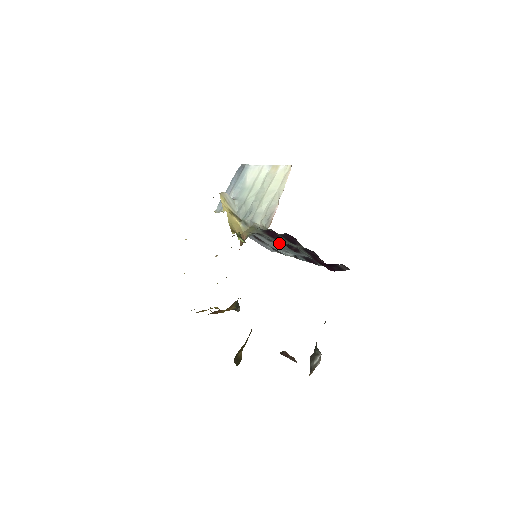
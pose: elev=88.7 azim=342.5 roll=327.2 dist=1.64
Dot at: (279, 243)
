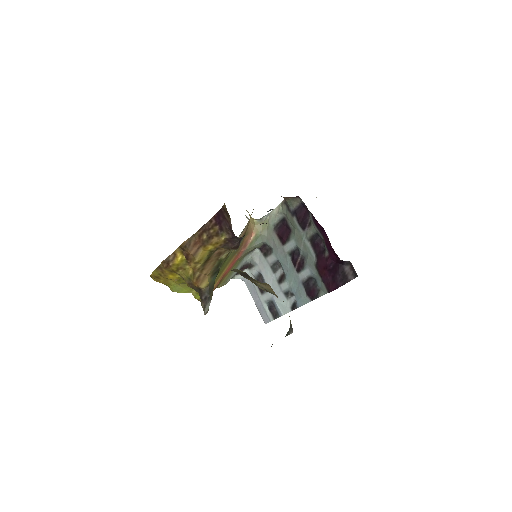
Dot at: (284, 260)
